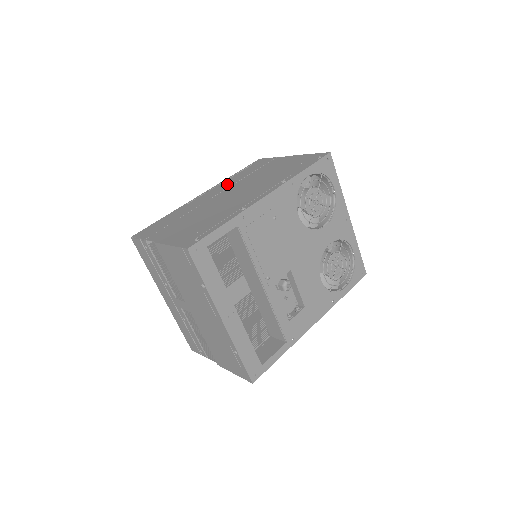
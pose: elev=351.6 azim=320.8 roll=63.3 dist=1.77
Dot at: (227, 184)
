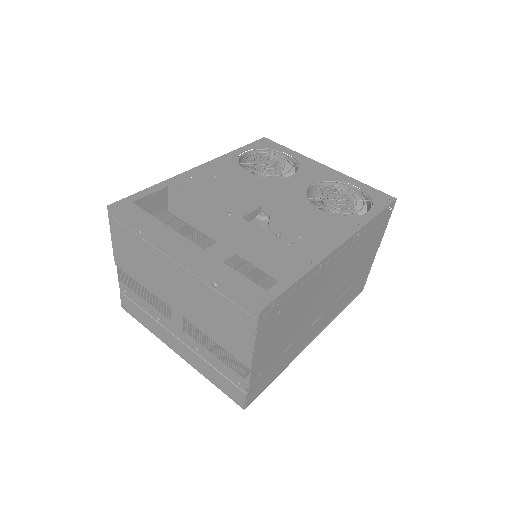
Dot at: occluded
